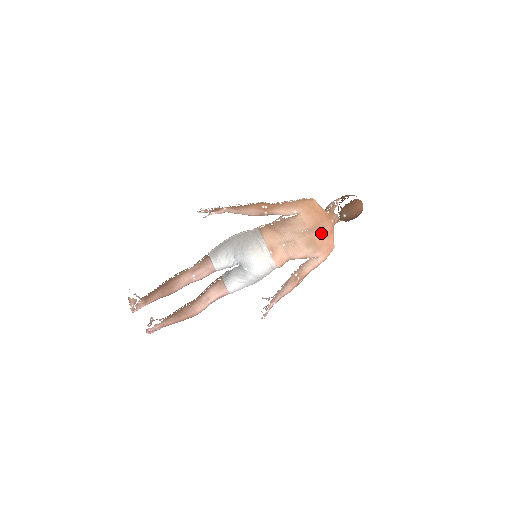
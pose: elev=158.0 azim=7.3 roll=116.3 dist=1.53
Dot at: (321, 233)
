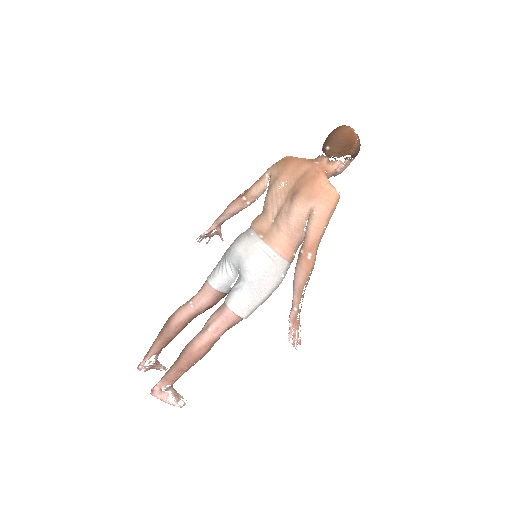
Dot at: (301, 178)
